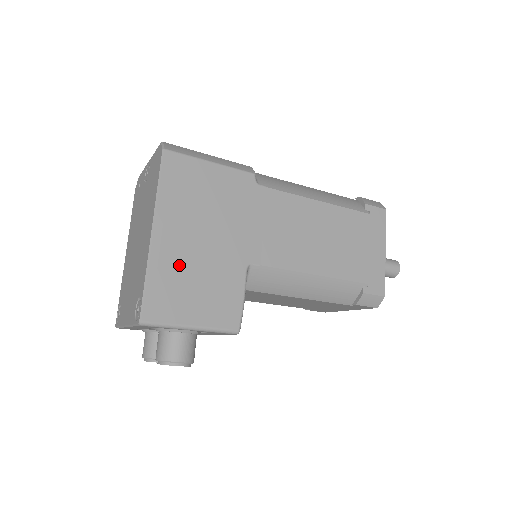
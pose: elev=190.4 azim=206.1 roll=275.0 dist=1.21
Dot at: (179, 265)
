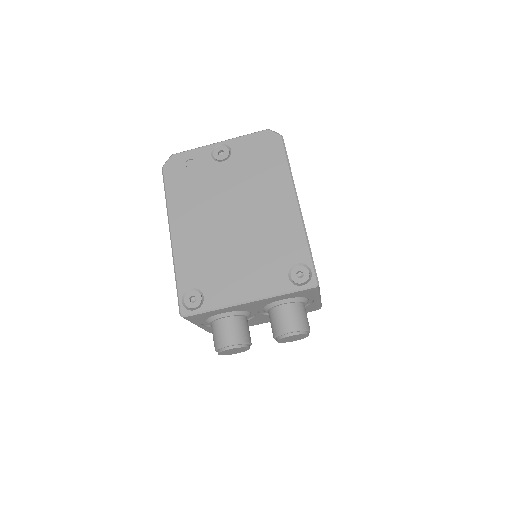
Dot at: occluded
